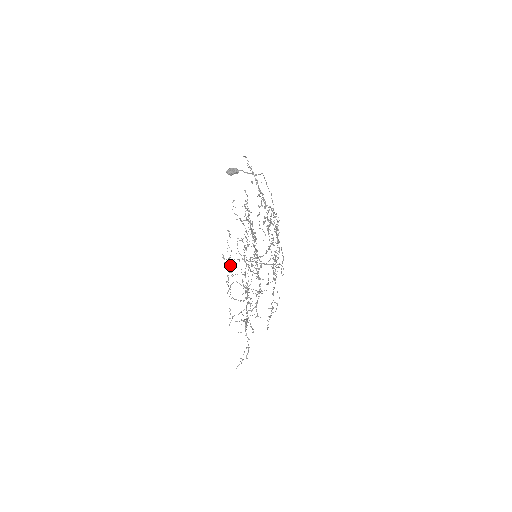
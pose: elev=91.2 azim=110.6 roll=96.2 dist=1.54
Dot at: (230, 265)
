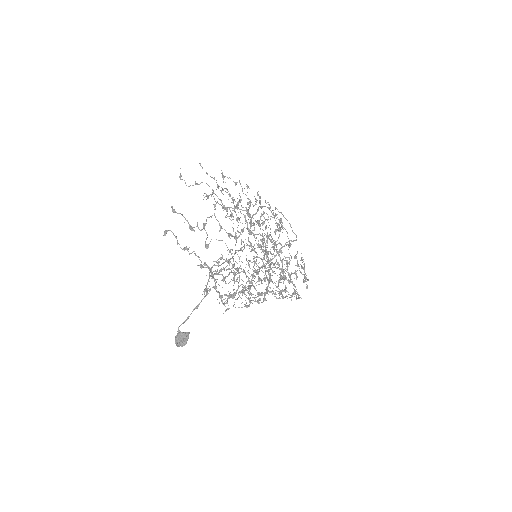
Dot at: (234, 275)
